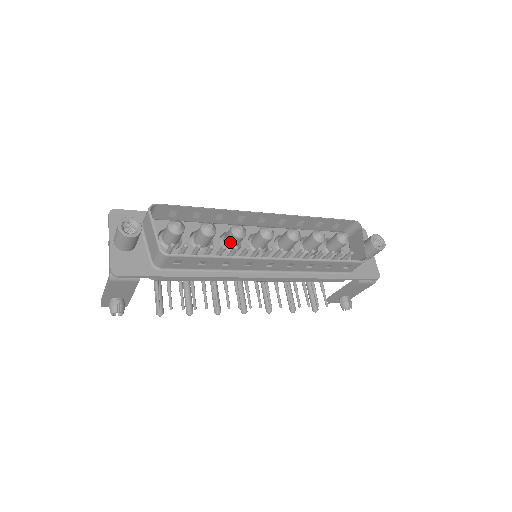
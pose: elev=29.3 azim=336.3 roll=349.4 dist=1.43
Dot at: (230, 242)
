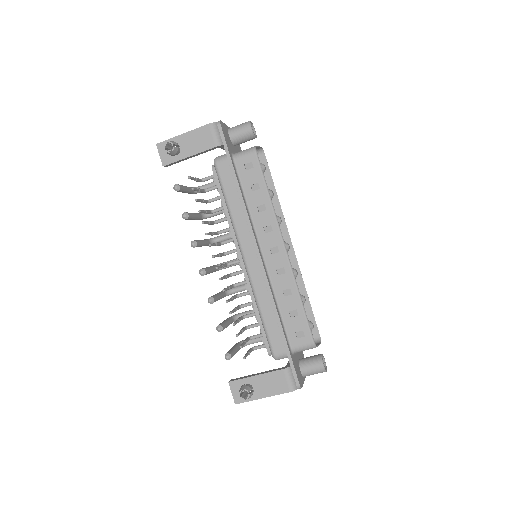
Dot at: occluded
